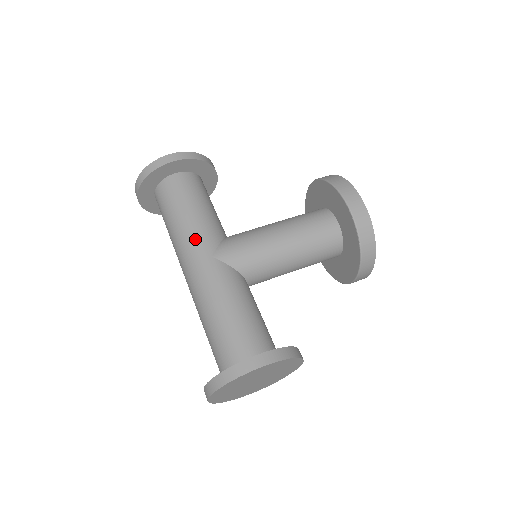
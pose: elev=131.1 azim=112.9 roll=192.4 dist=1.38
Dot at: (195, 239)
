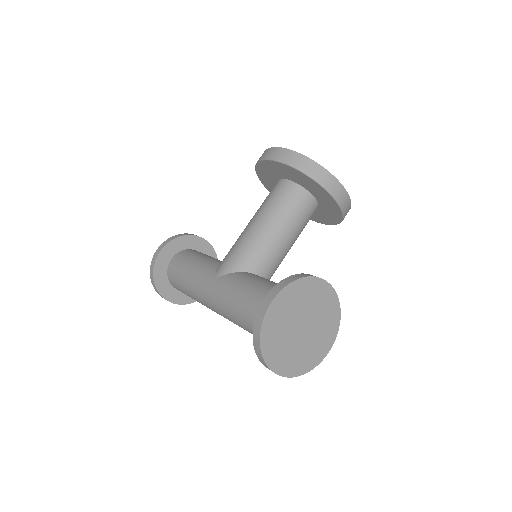
Dot at: (200, 280)
